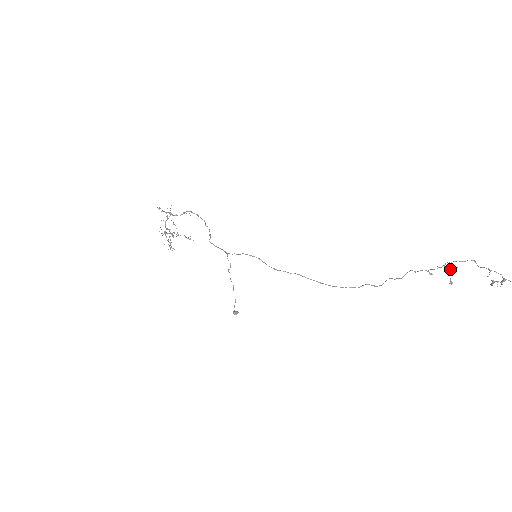
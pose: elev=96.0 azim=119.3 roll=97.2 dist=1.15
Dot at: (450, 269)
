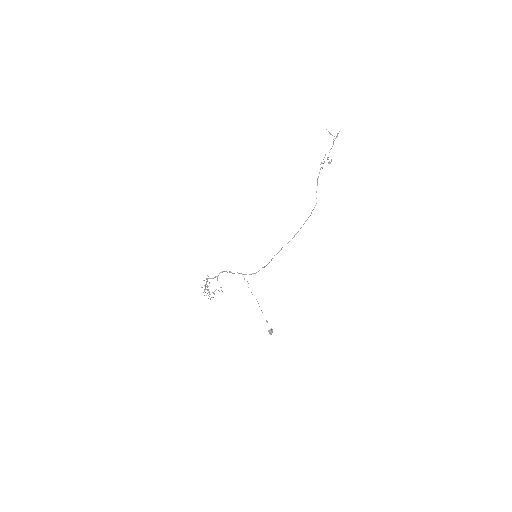
Dot at: (329, 162)
